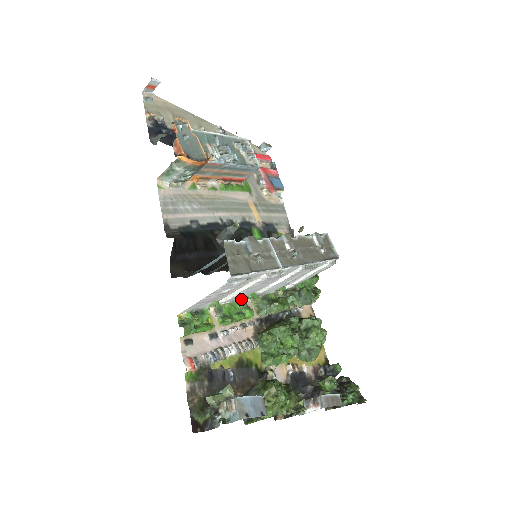
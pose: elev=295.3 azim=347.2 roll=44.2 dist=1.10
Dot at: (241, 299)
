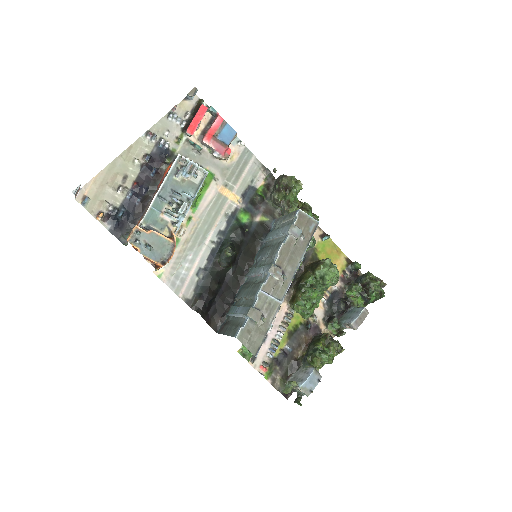
Dot at: occluded
